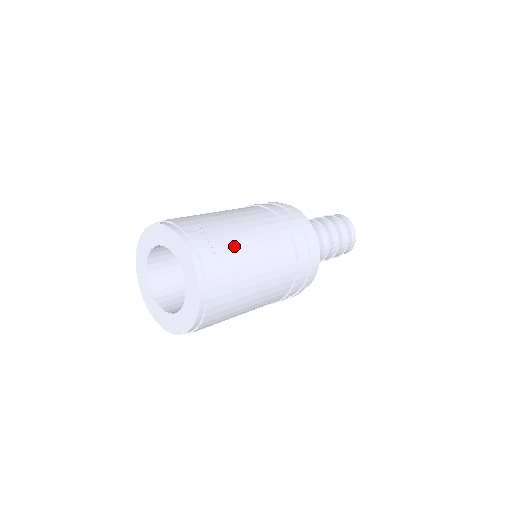
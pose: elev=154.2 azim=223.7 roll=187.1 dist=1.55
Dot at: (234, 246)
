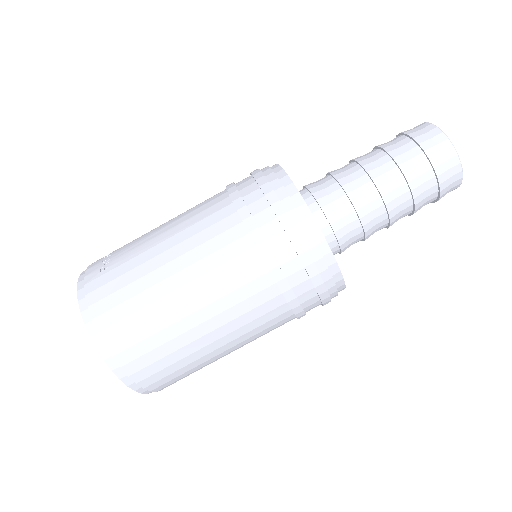
Dot at: (134, 247)
